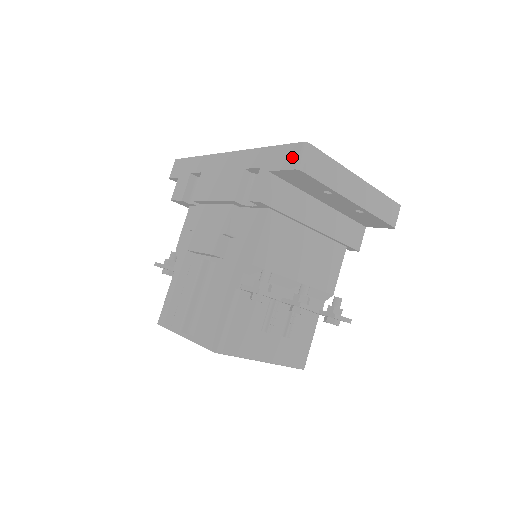
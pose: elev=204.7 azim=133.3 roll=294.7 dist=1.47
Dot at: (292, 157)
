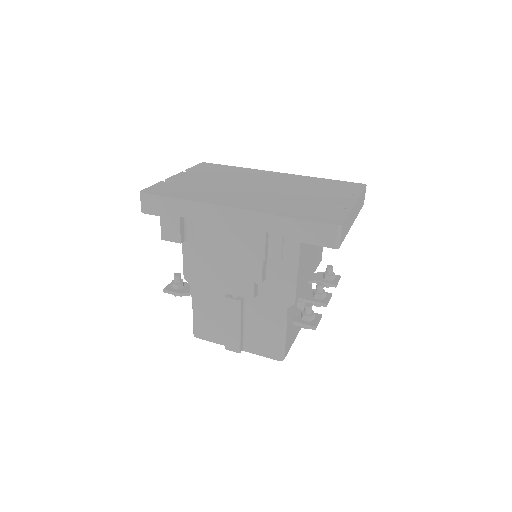
Dot at: (327, 237)
